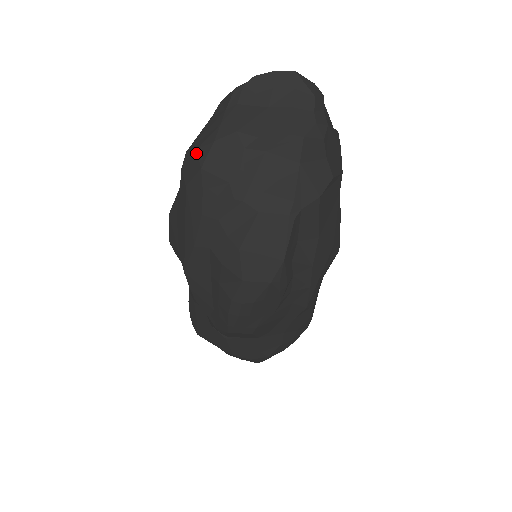
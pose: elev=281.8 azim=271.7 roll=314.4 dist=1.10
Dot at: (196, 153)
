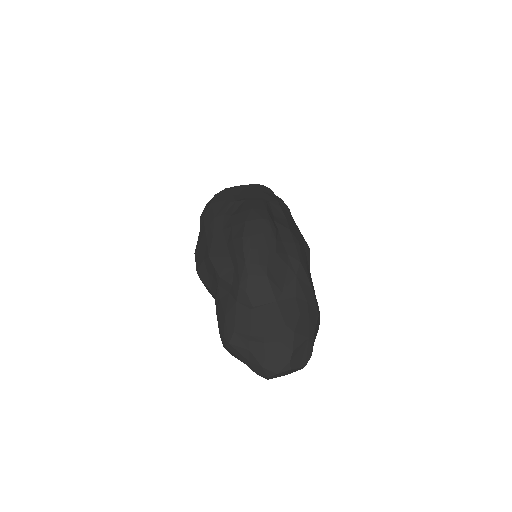
Dot at: (207, 205)
